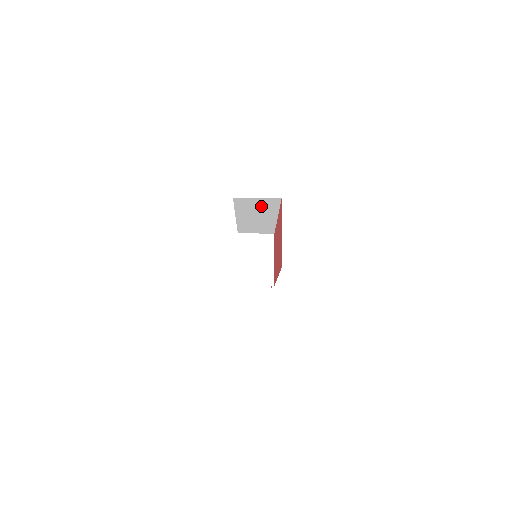
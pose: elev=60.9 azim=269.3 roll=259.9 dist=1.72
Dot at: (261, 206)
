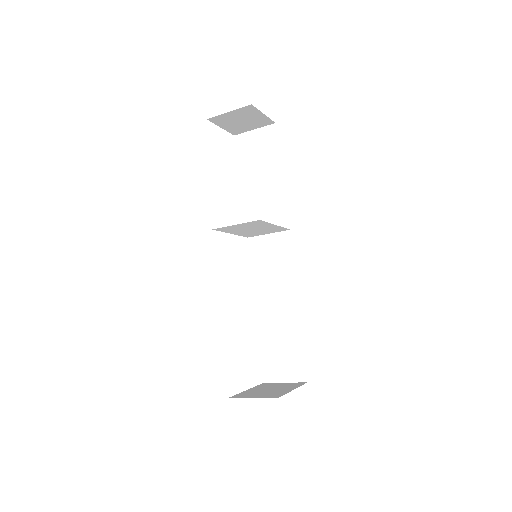
Dot at: occluded
